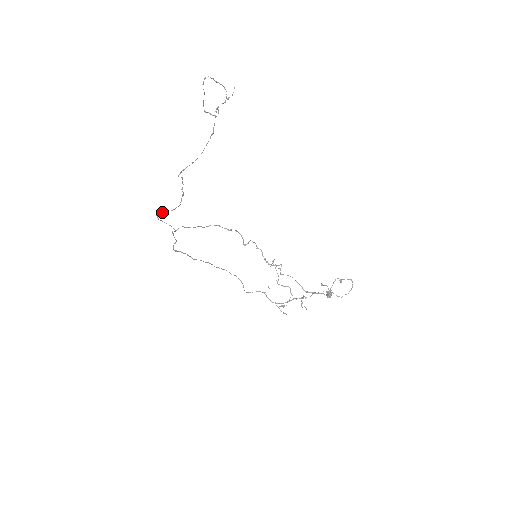
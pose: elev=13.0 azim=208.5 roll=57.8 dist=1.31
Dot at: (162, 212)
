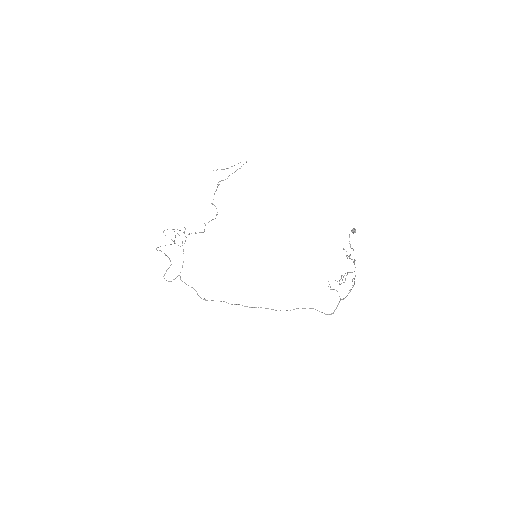
Dot at: occluded
